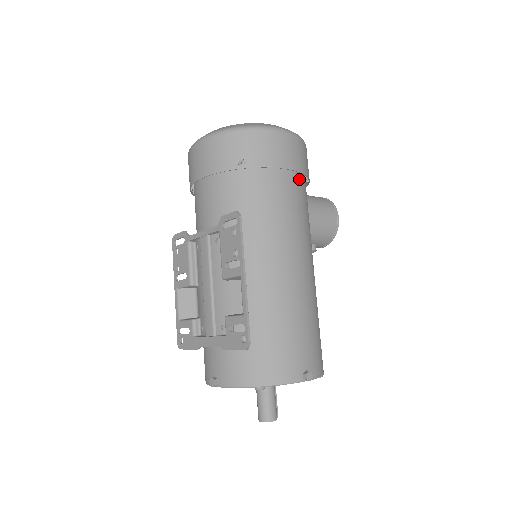
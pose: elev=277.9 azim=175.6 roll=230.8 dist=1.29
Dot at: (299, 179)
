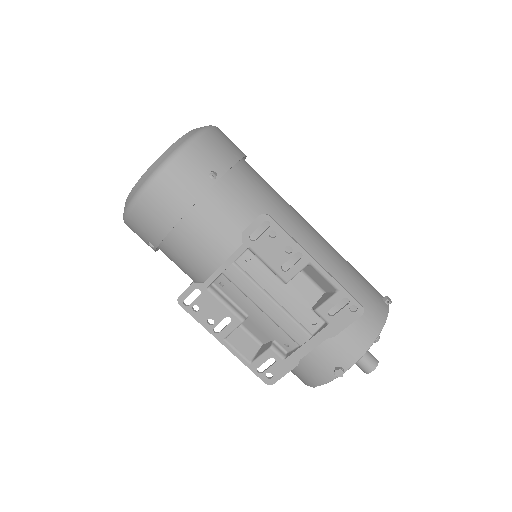
Dot at: (247, 163)
